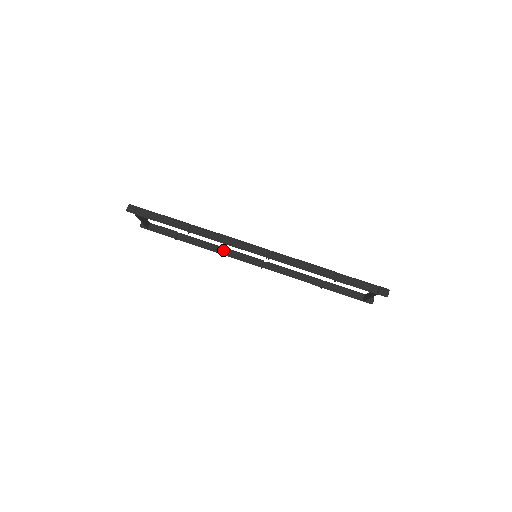
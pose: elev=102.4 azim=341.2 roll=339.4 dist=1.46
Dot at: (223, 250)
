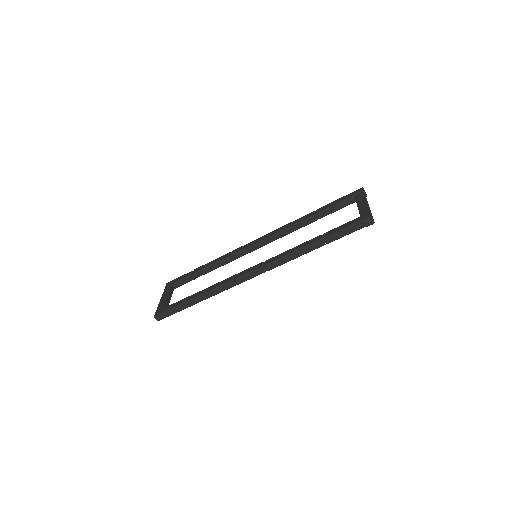
Dot at: (230, 259)
